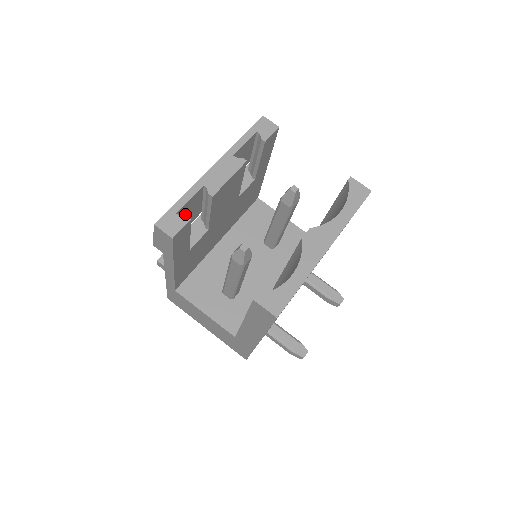
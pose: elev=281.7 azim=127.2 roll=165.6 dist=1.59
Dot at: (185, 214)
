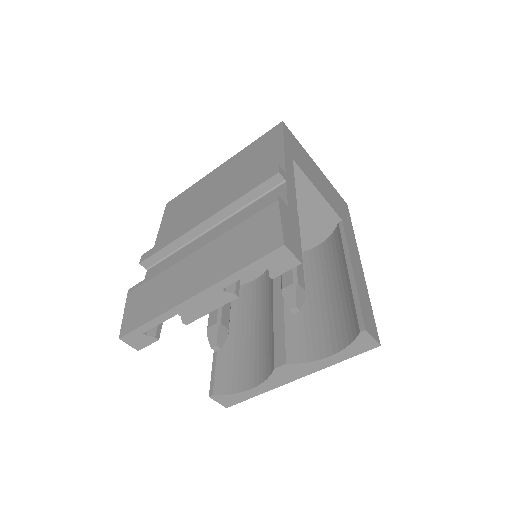
Dot at: occluded
